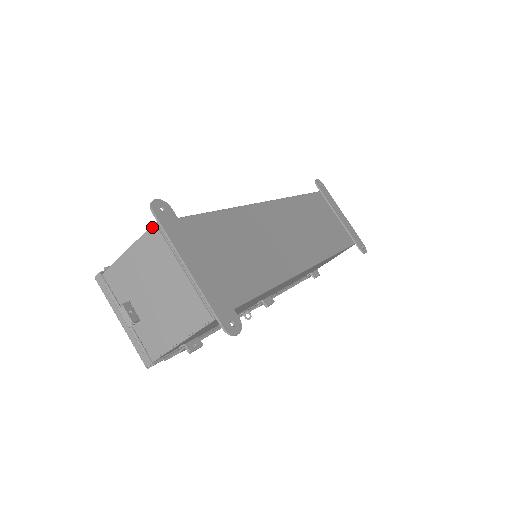
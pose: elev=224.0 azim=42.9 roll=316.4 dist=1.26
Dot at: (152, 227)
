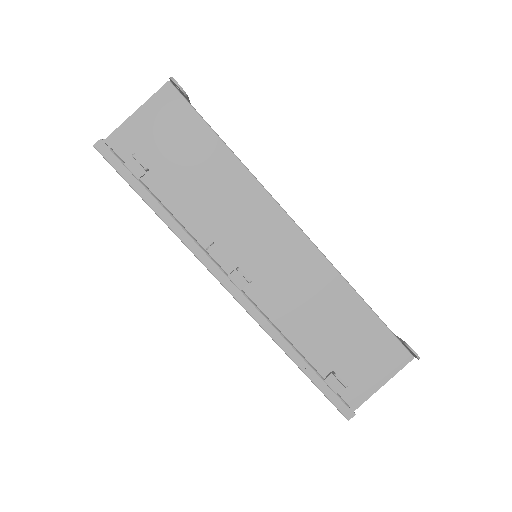
Dot at: occluded
